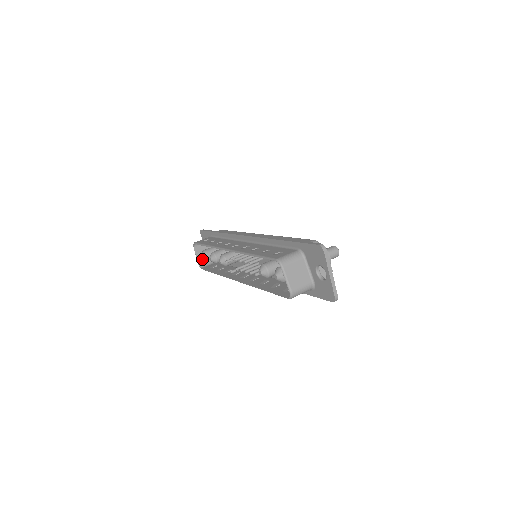
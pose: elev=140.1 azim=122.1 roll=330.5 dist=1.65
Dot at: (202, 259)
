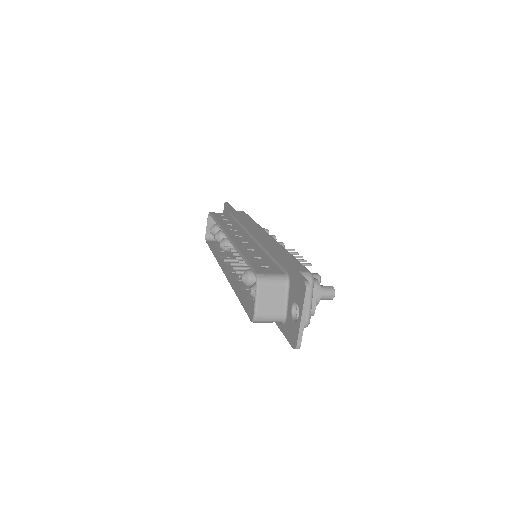
Dot at: occluded
